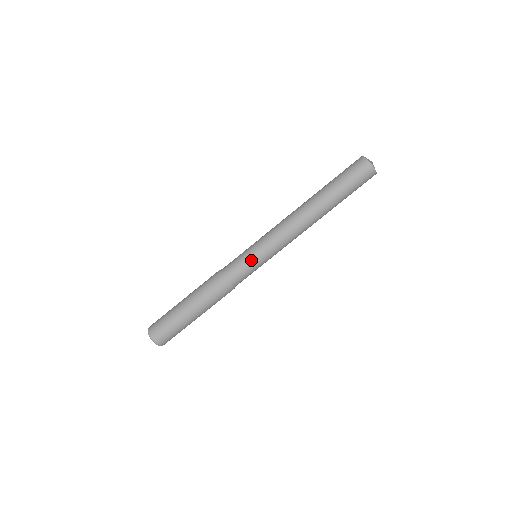
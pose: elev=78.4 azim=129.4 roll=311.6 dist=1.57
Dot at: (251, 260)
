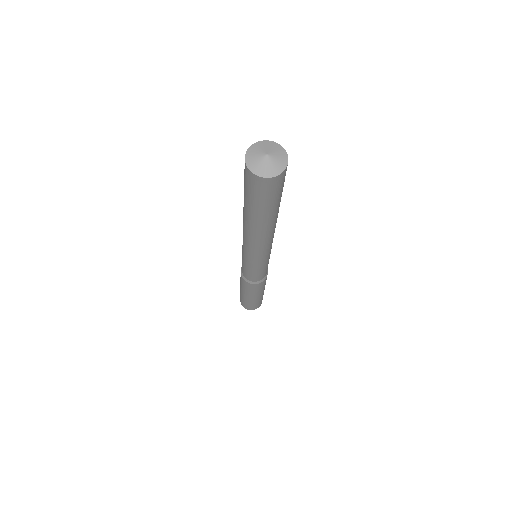
Dot at: (249, 269)
